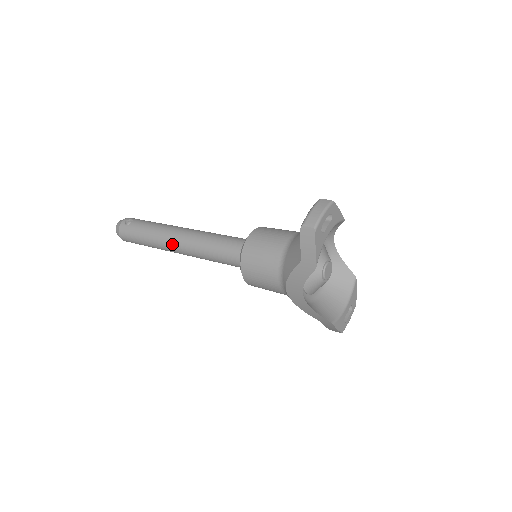
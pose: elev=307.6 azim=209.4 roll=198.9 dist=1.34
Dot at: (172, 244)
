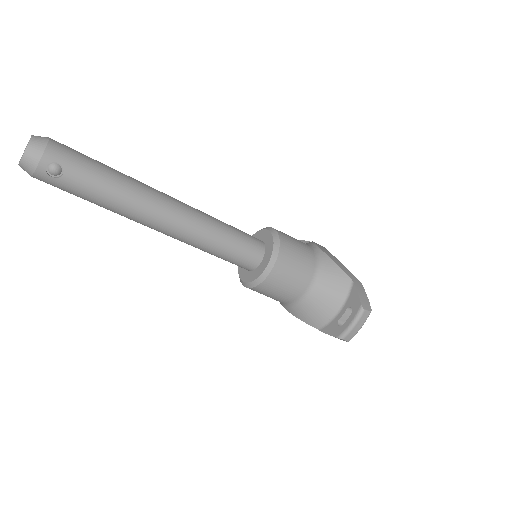
Dot at: (149, 227)
